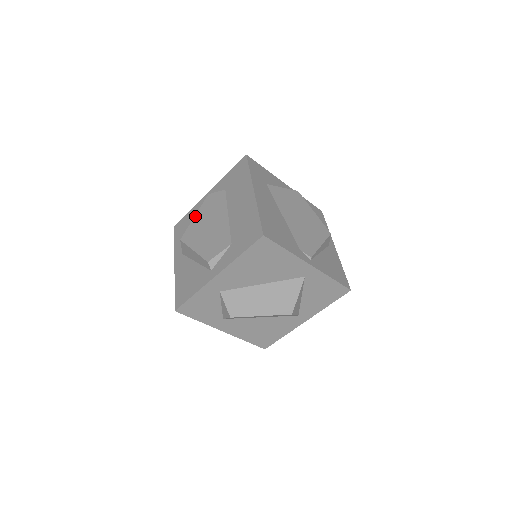
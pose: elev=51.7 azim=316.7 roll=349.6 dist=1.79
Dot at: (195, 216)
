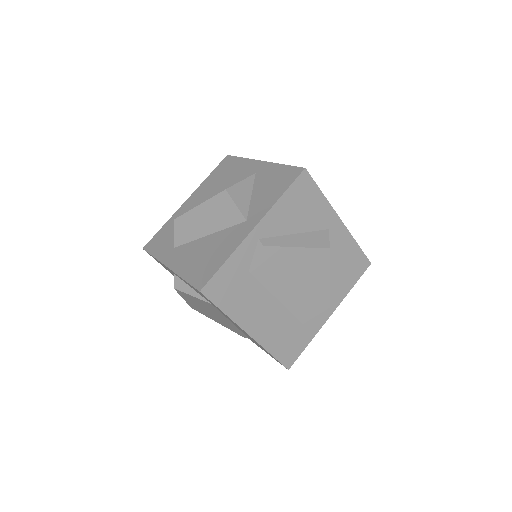
Dot at: occluded
